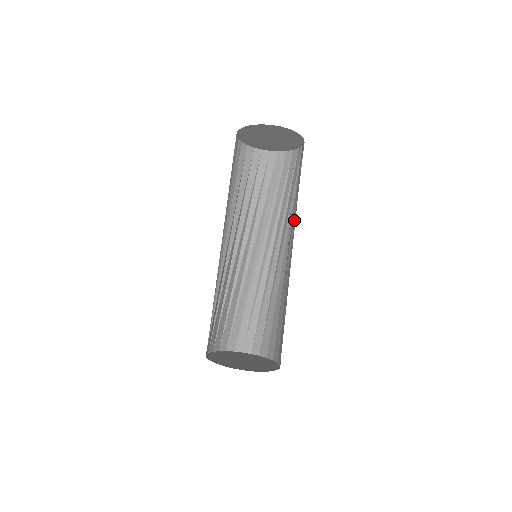
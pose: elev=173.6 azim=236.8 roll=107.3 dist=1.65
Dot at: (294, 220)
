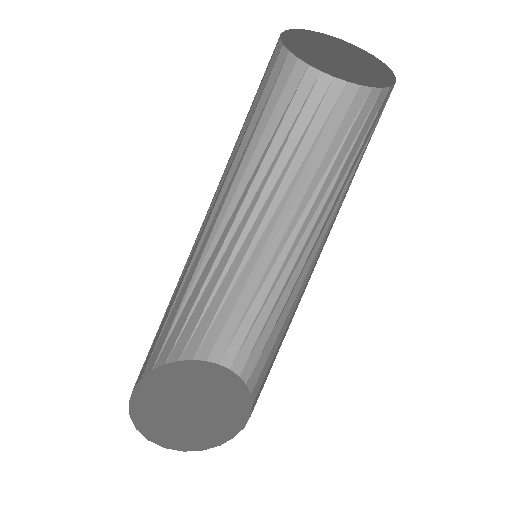
Dot at: occluded
